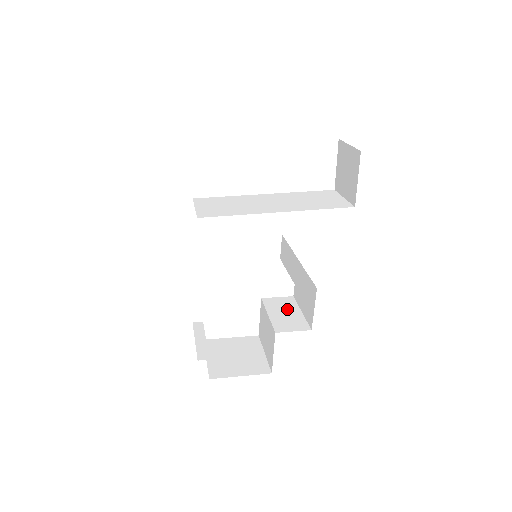
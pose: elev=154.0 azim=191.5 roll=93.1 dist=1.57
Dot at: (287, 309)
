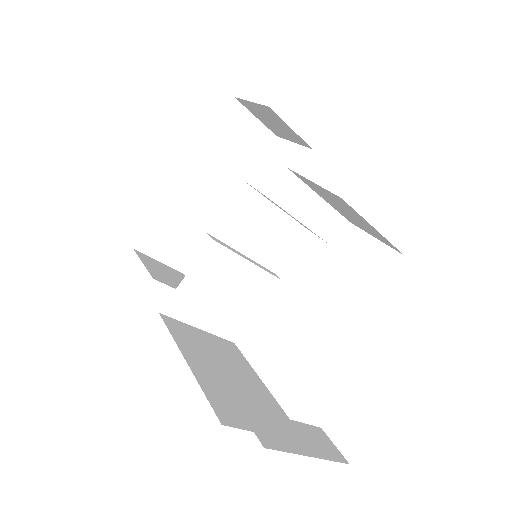
Dot at: occluded
